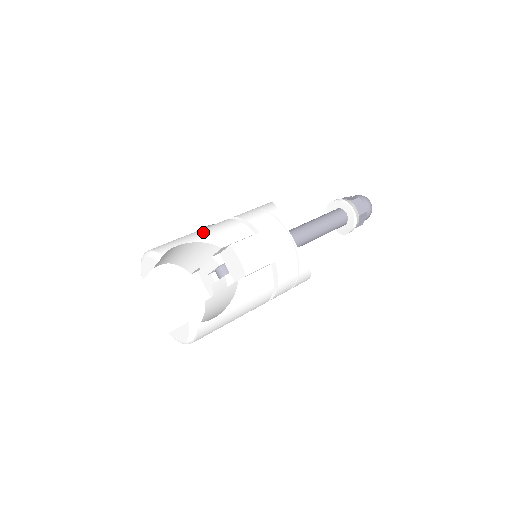
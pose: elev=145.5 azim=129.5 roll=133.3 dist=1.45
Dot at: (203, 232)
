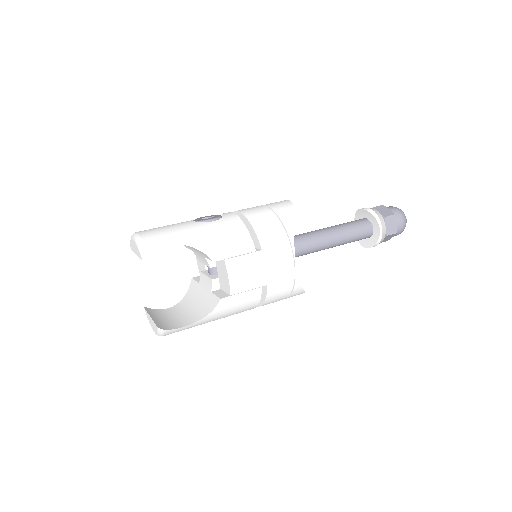
Dot at: (202, 231)
